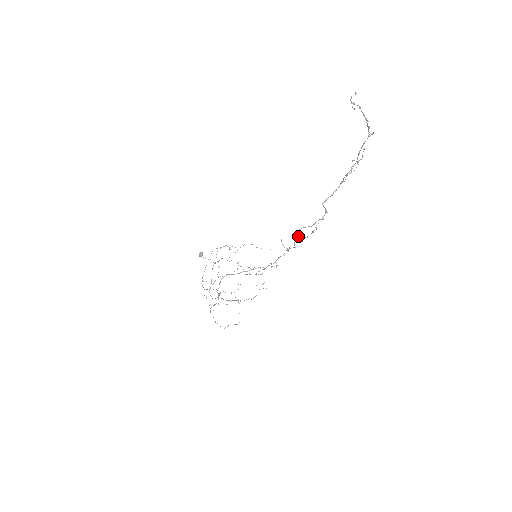
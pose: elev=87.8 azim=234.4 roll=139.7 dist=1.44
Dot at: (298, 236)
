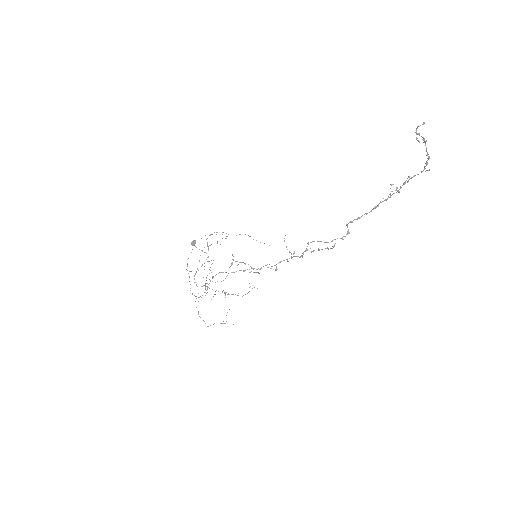
Dot at: occluded
